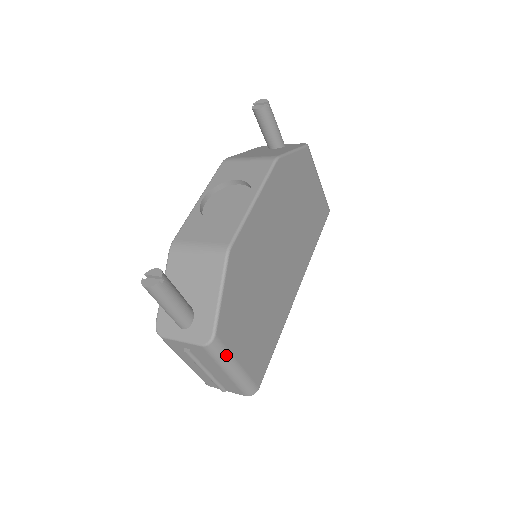
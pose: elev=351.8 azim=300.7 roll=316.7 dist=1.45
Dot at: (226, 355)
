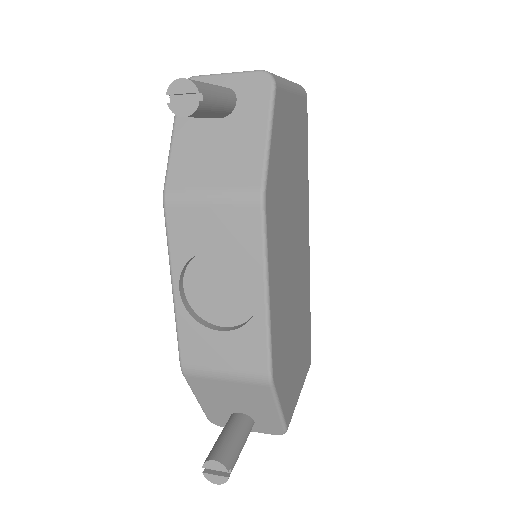
Dot at: occluded
